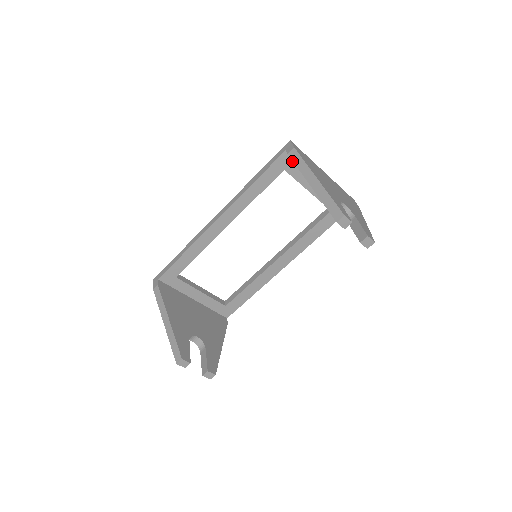
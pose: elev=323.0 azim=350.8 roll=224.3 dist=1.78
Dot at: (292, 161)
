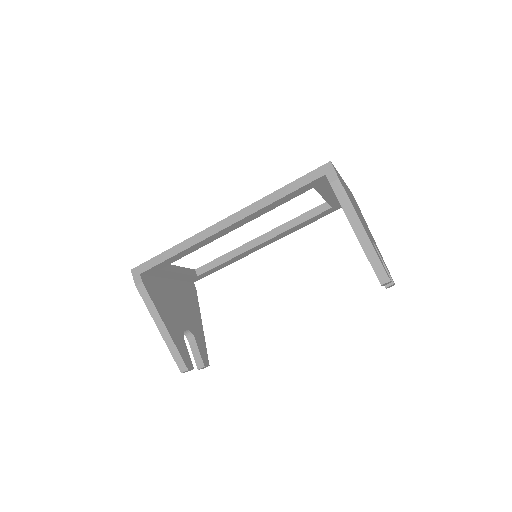
Dot at: (325, 181)
